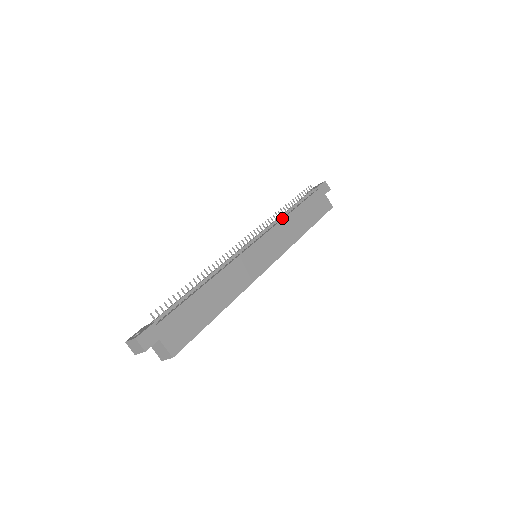
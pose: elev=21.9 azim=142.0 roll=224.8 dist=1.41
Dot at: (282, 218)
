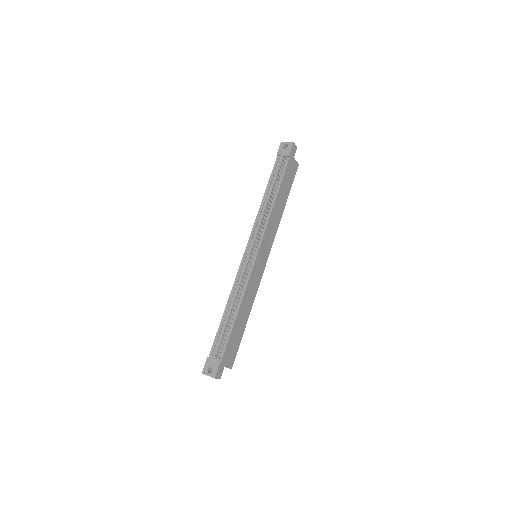
Dot at: (269, 211)
